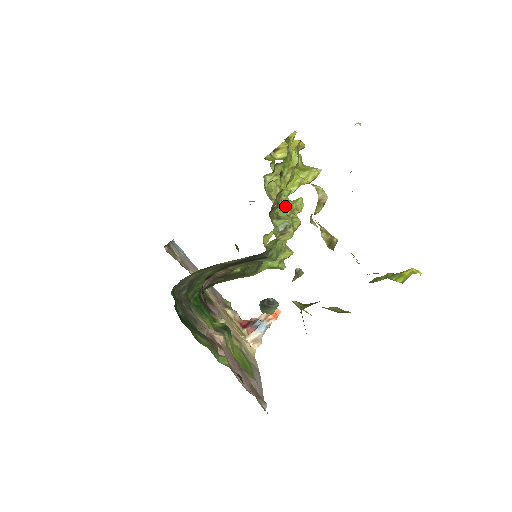
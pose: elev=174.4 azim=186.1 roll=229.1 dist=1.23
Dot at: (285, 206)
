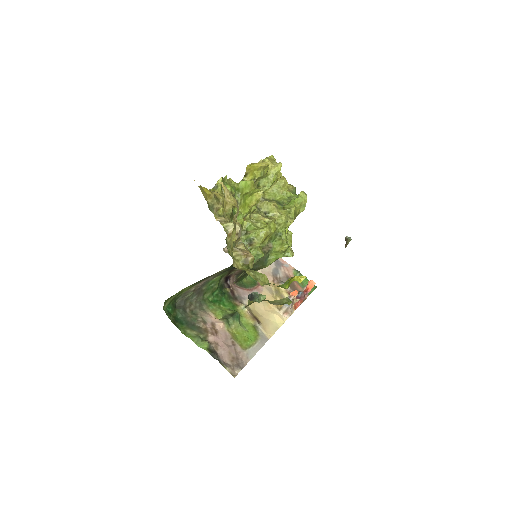
Dot at: (274, 210)
